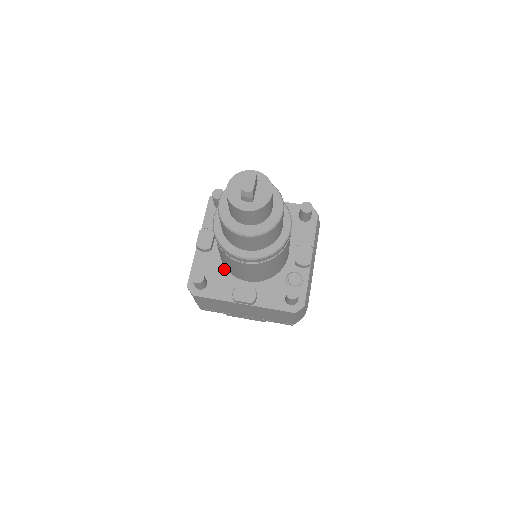
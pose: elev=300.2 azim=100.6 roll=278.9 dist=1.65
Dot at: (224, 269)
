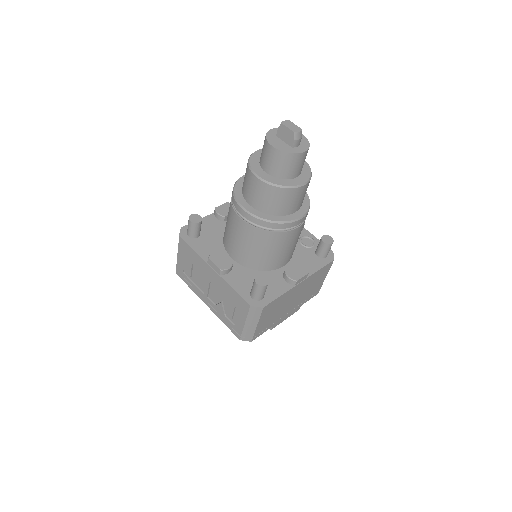
Dot at: (258, 272)
